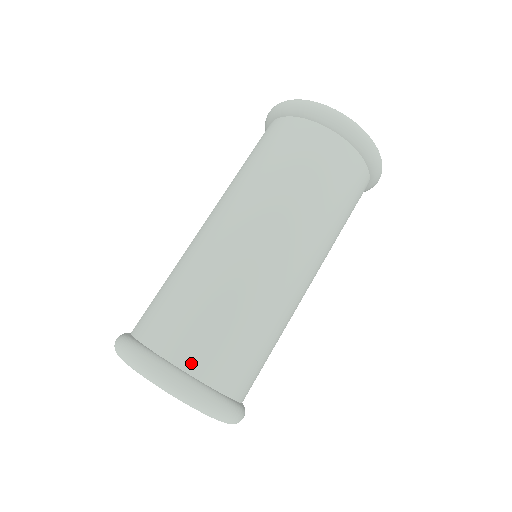
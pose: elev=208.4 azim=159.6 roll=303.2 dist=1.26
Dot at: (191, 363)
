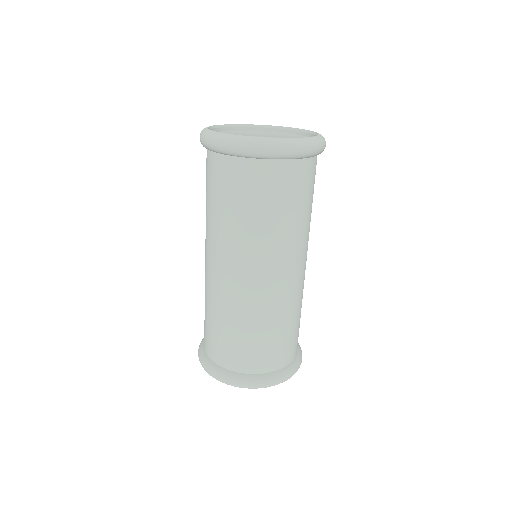
Dot at: (267, 367)
